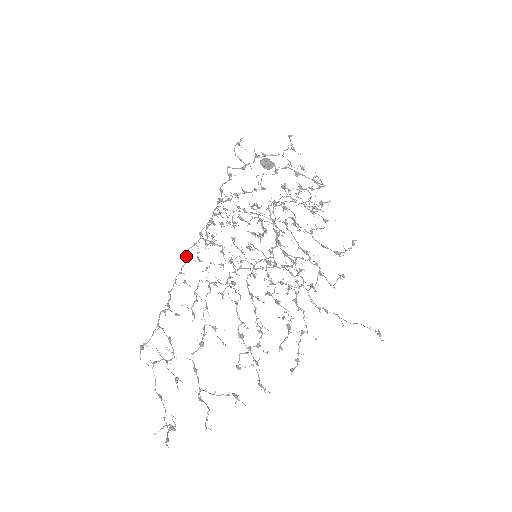
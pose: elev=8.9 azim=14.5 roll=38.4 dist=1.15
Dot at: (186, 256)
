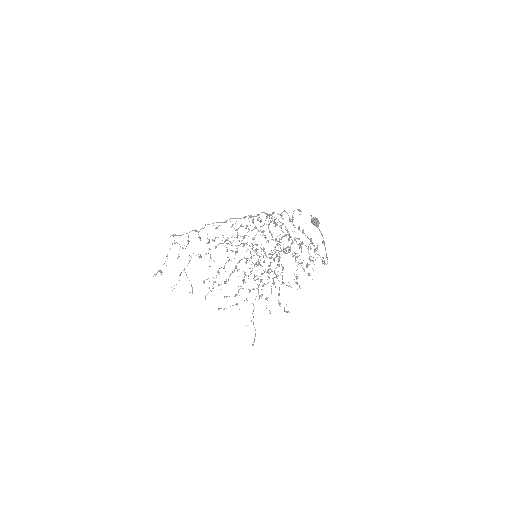
Dot at: (227, 220)
